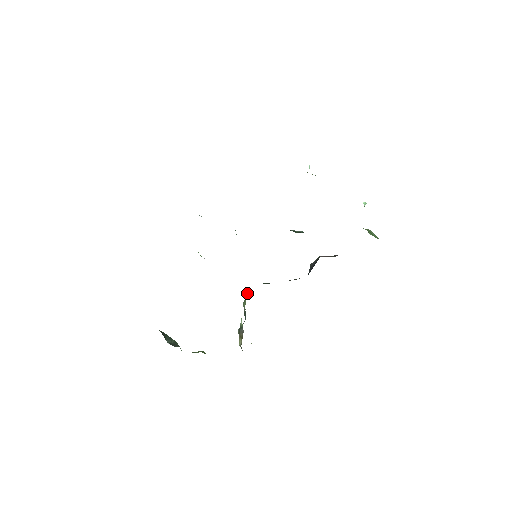
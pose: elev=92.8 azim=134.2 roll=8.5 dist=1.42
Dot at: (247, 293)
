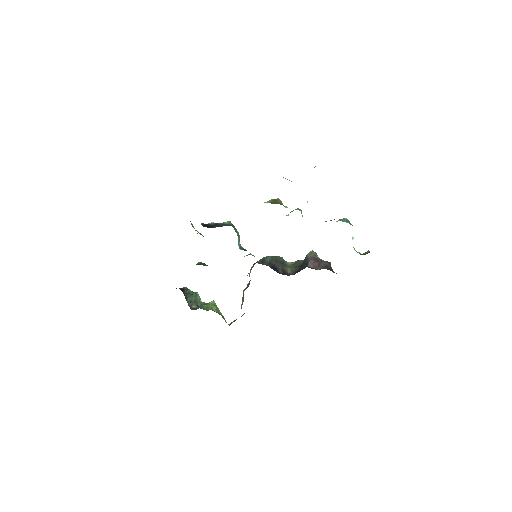
Dot at: occluded
